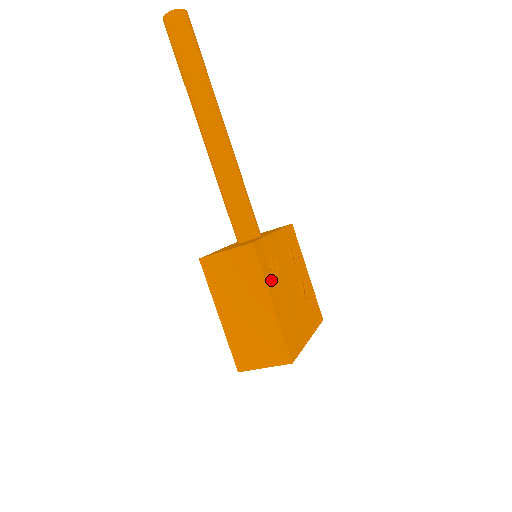
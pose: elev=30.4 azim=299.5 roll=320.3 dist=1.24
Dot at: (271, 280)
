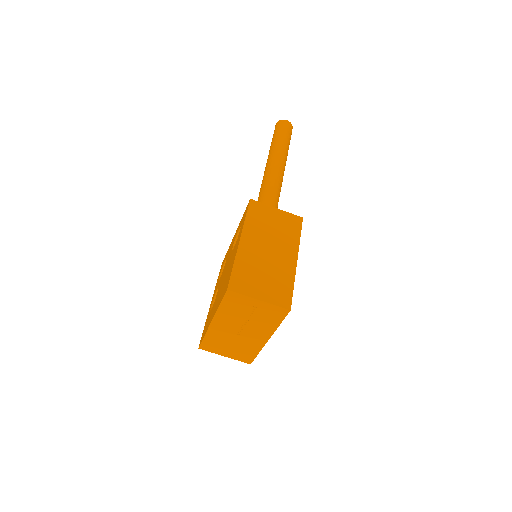
Dot at: occluded
